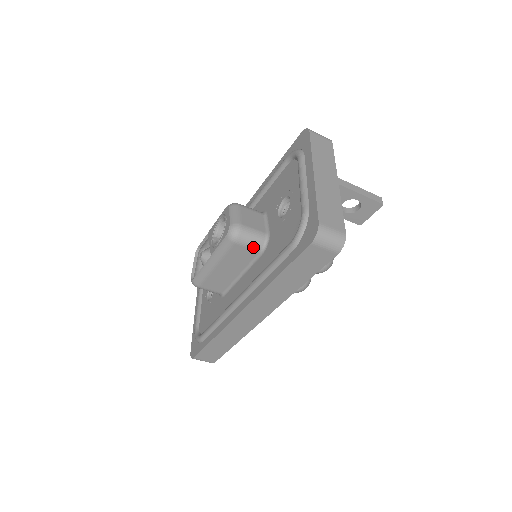
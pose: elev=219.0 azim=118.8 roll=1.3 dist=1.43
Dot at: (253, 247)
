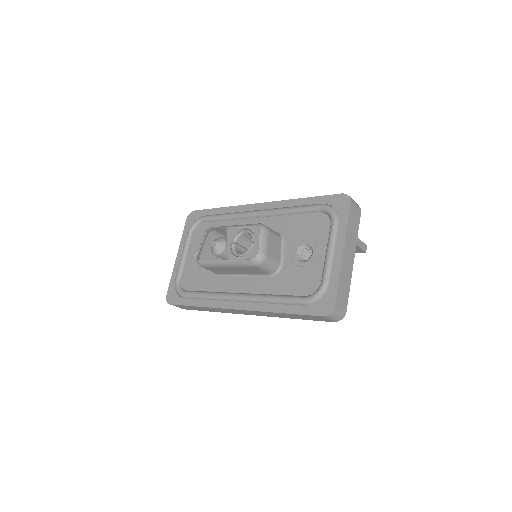
Dot at: (267, 271)
